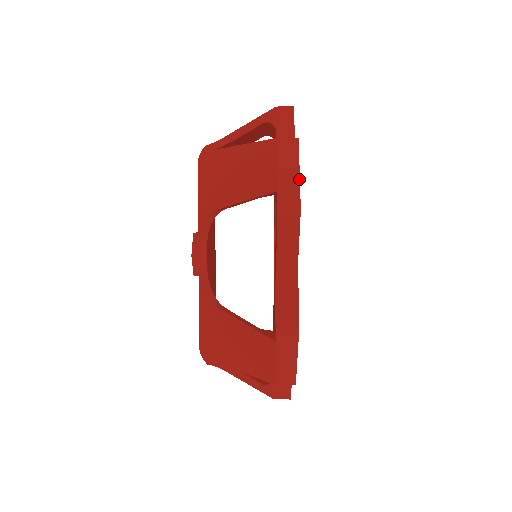
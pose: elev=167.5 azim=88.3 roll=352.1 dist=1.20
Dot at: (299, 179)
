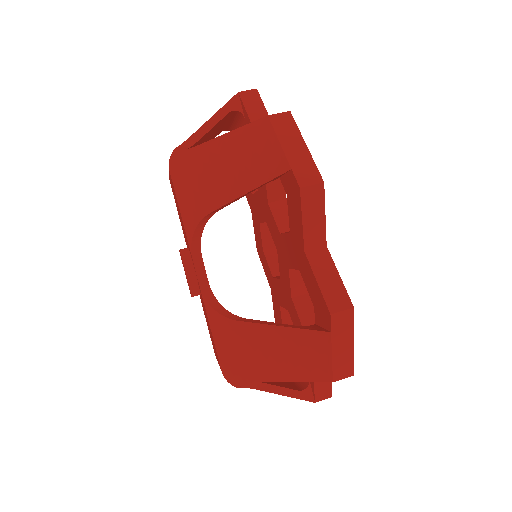
Dot at: (309, 151)
